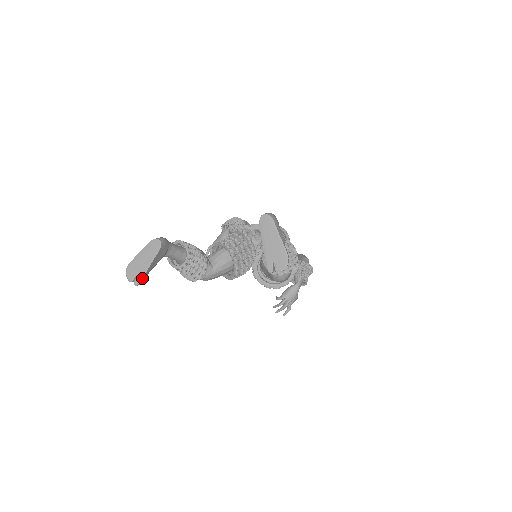
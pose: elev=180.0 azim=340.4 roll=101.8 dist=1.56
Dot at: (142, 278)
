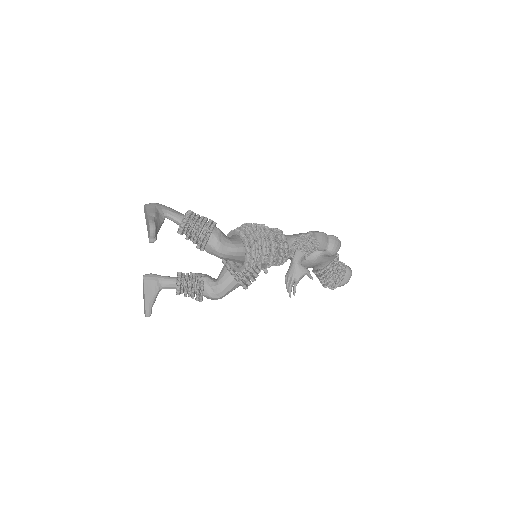
Dot at: (146, 309)
